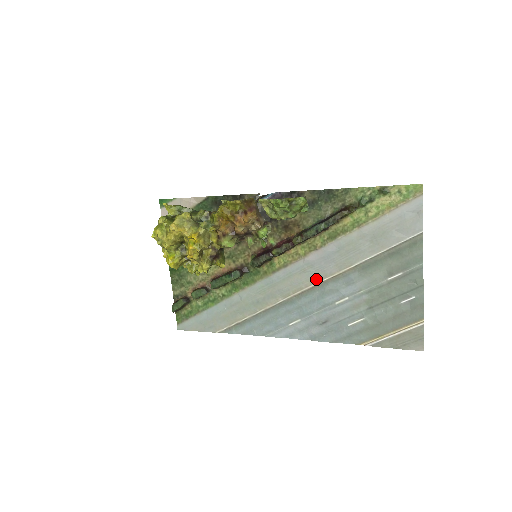
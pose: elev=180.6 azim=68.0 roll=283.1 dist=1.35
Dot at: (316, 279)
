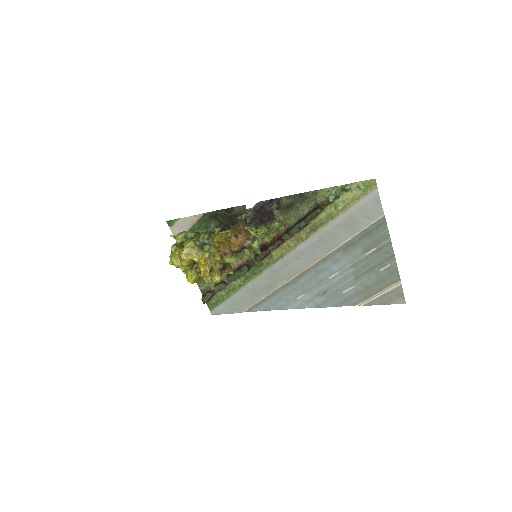
Dot at: (309, 263)
